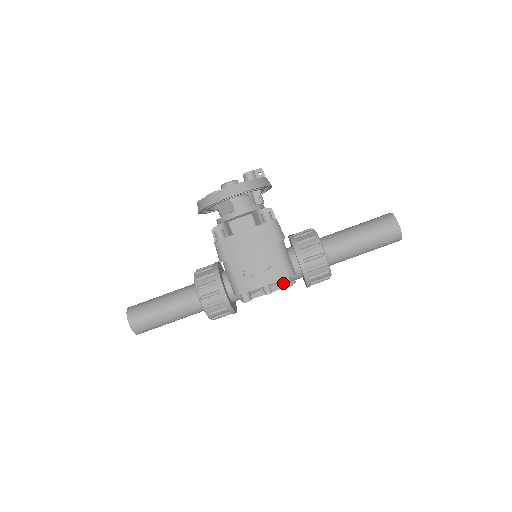
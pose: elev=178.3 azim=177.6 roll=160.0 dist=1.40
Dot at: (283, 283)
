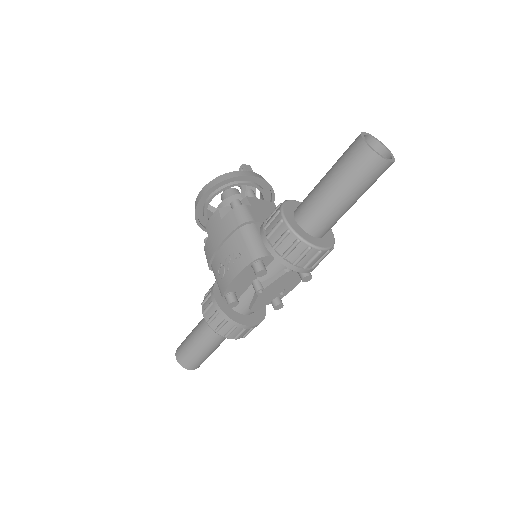
Dot at: occluded
